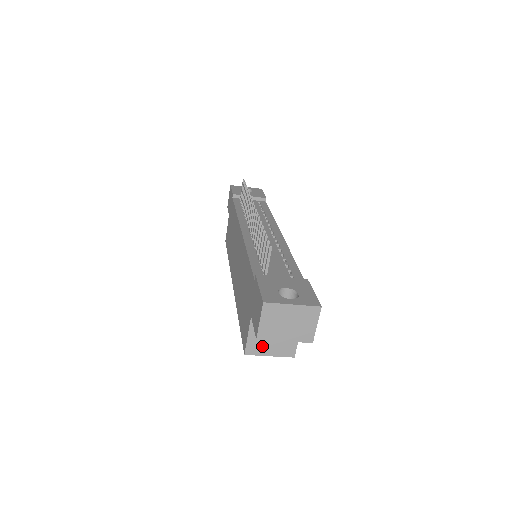
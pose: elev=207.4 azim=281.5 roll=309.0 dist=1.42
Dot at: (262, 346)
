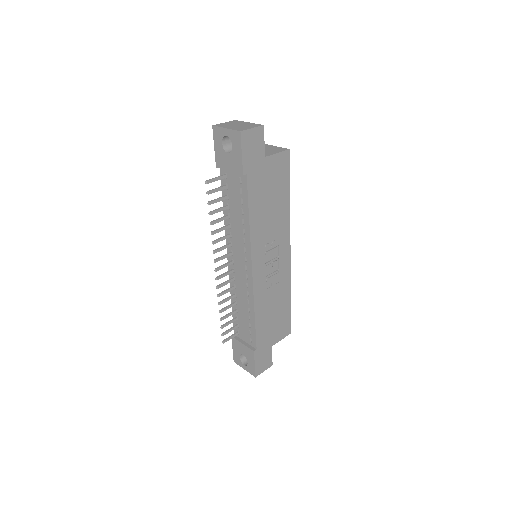
Dot at: occluded
